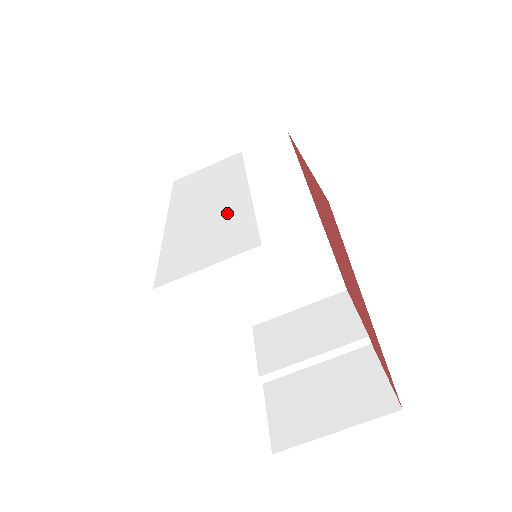
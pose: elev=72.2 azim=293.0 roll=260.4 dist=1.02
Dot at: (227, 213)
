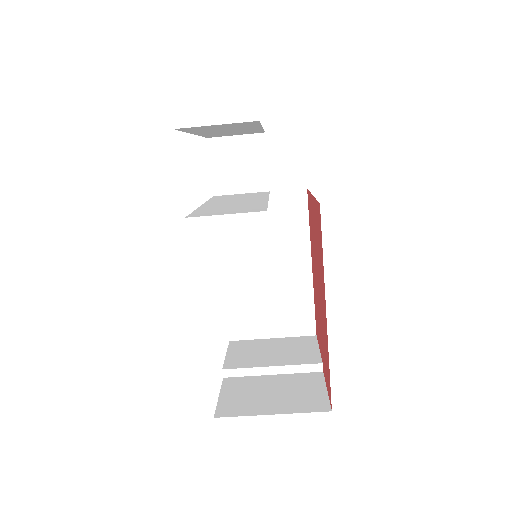
Dot at: (248, 204)
